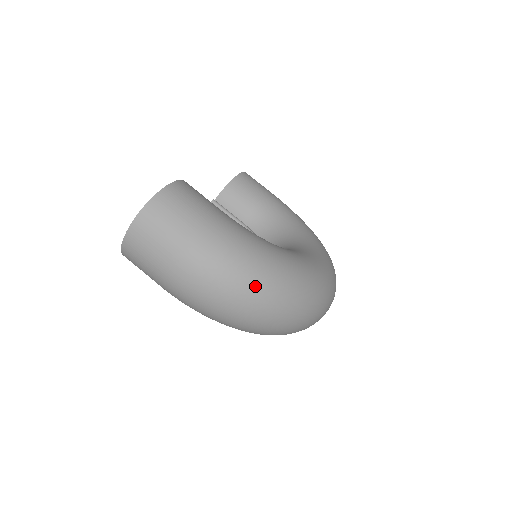
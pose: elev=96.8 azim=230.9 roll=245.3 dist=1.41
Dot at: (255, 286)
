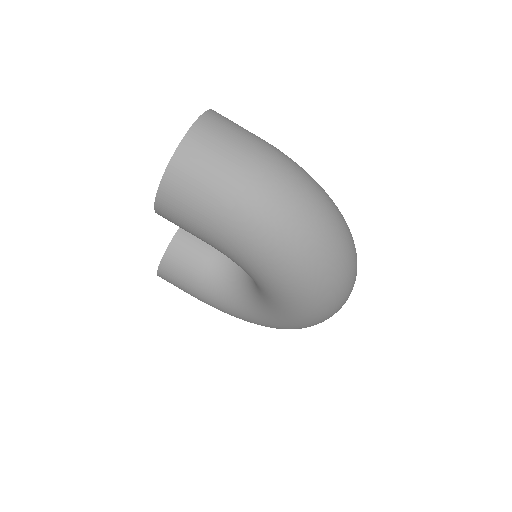
Dot at: (326, 201)
